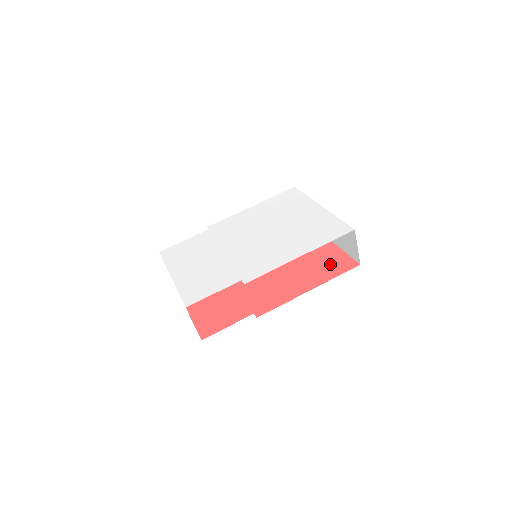
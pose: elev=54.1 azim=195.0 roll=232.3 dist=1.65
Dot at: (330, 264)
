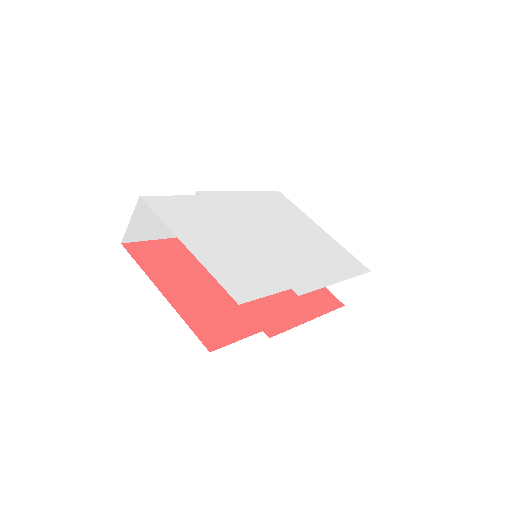
Dot at: (317, 294)
